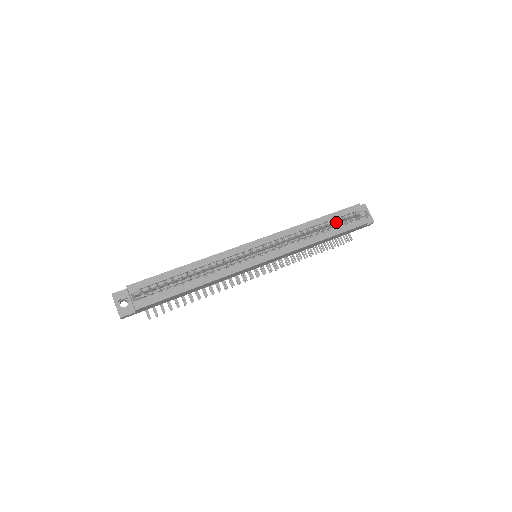
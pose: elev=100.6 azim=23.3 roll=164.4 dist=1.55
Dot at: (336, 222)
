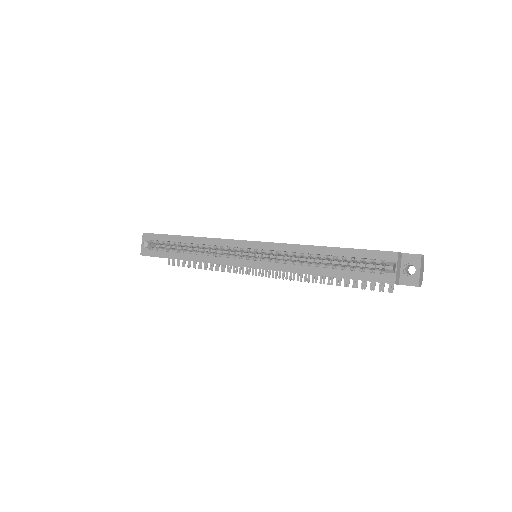
Dot at: (356, 261)
